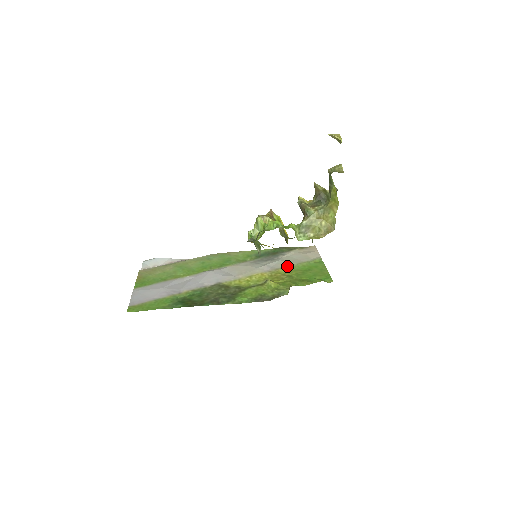
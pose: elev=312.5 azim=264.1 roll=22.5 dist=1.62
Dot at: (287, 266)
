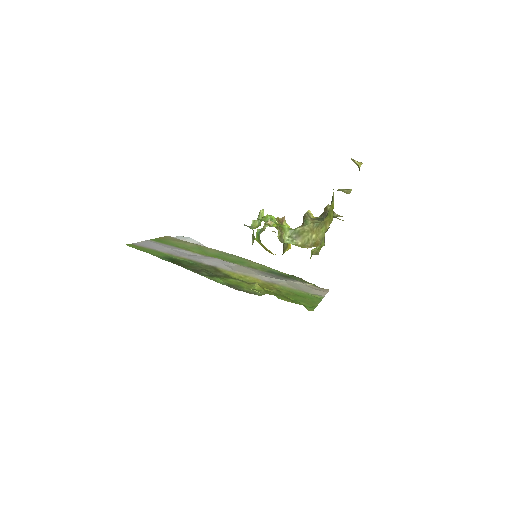
Dot at: (286, 286)
